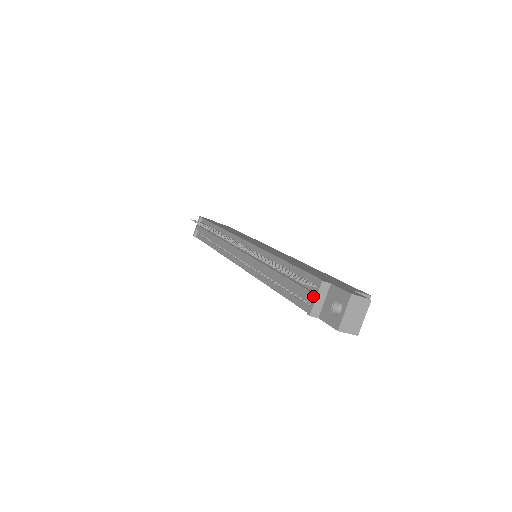
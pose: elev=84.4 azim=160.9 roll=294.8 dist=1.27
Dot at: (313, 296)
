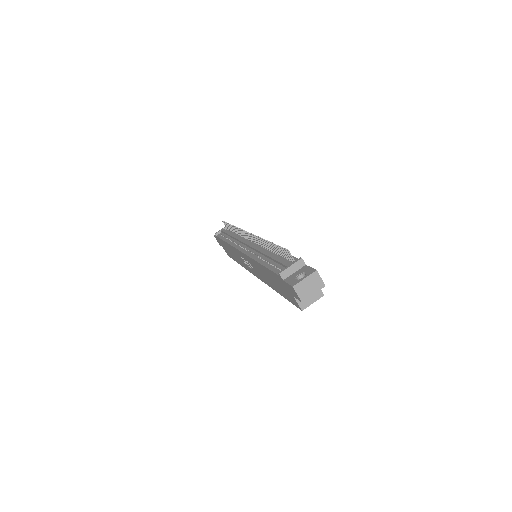
Dot at: (290, 264)
